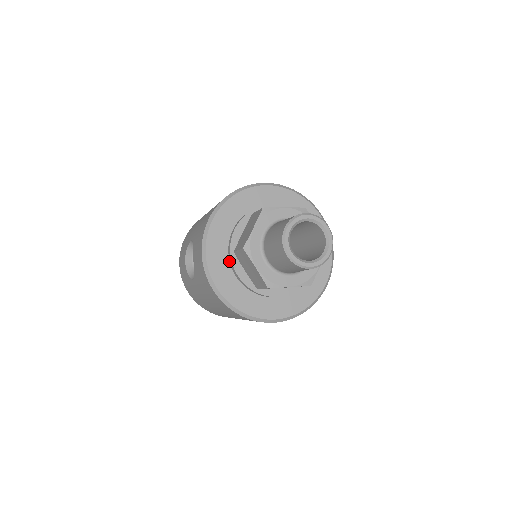
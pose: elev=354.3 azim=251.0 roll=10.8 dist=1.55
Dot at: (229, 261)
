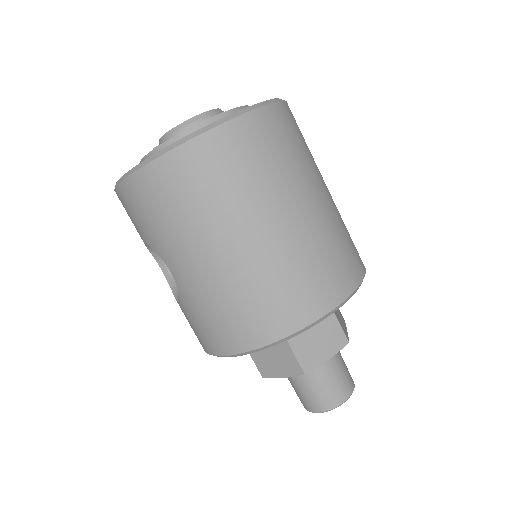
Dot at: occluded
